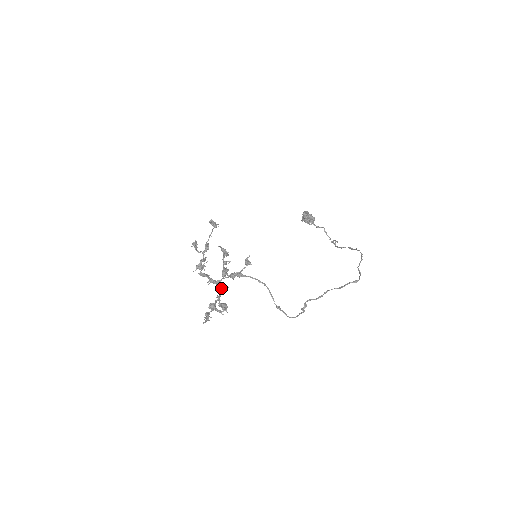
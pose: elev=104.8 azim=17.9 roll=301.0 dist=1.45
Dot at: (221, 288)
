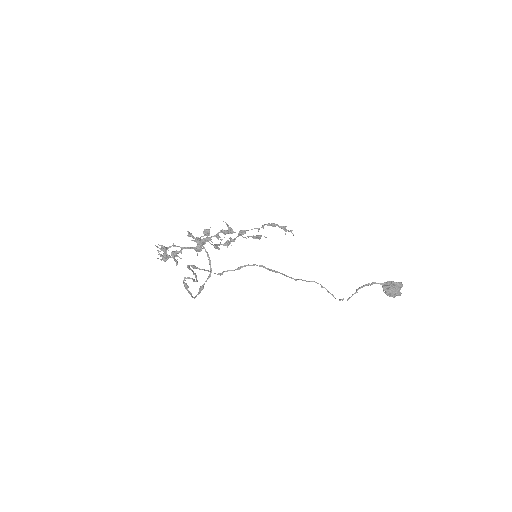
Dot at: (196, 250)
